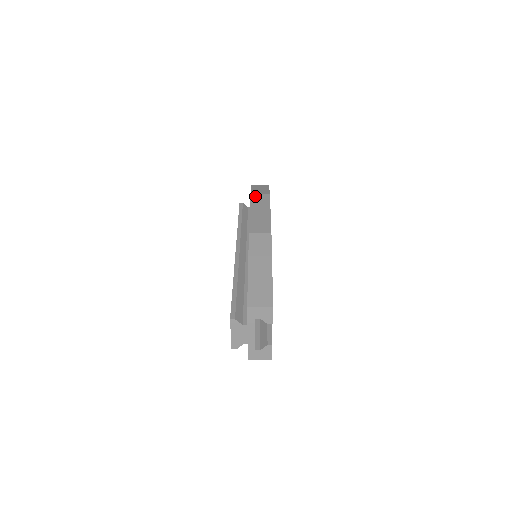
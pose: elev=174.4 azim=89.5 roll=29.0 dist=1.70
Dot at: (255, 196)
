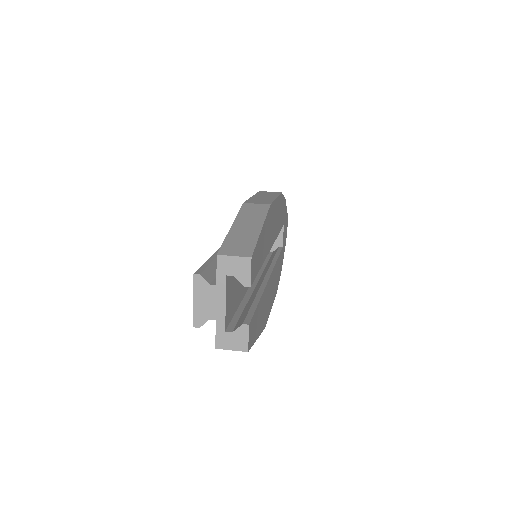
Dot at: (264, 192)
